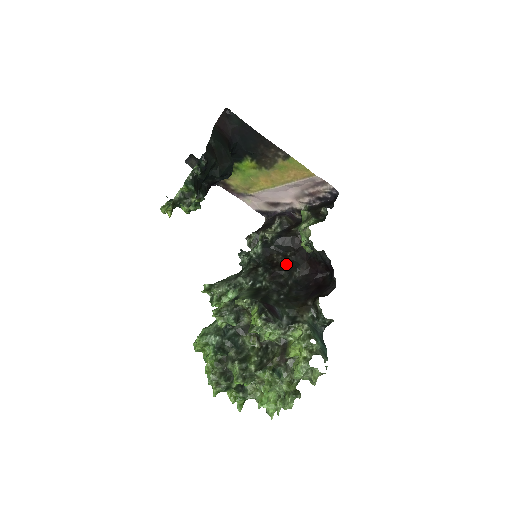
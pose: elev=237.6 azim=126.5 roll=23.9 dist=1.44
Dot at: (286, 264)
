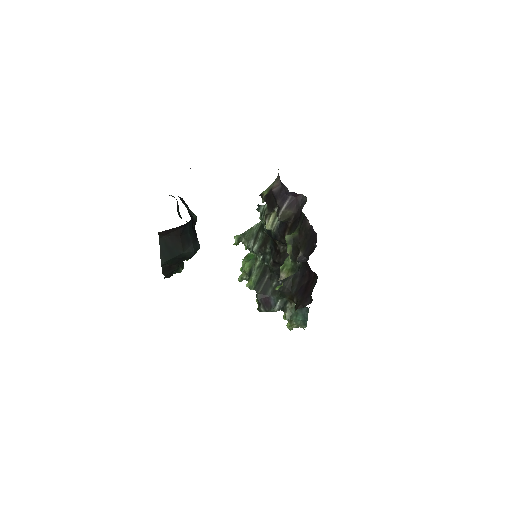
Dot at: (286, 252)
